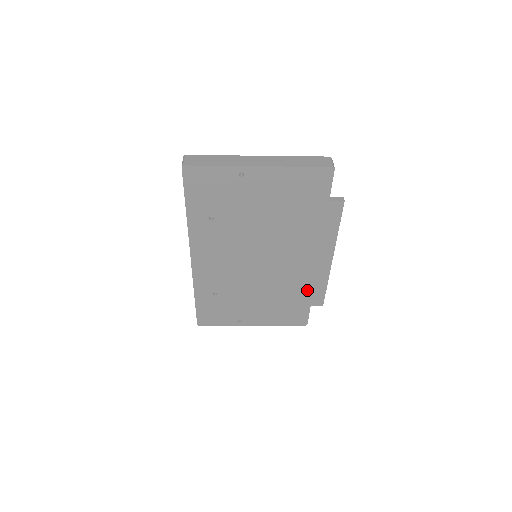
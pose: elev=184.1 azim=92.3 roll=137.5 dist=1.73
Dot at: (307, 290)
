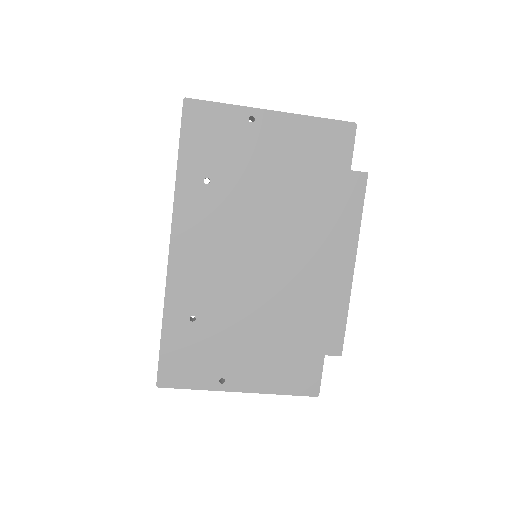
Dot at: (321, 322)
